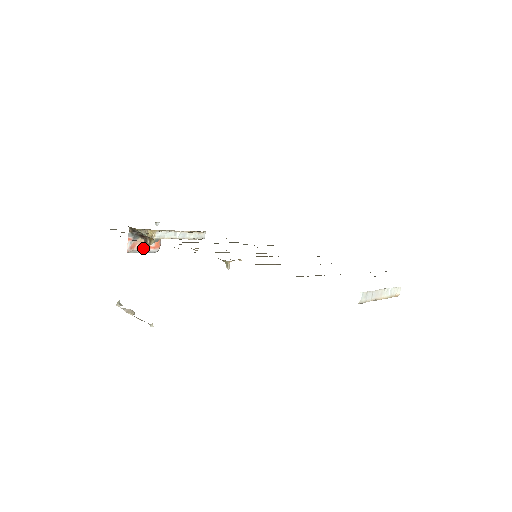
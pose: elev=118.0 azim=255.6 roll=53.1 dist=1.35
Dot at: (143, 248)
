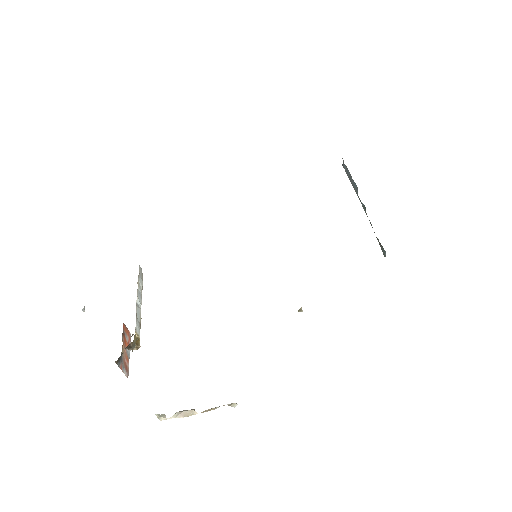
Dot at: (127, 354)
